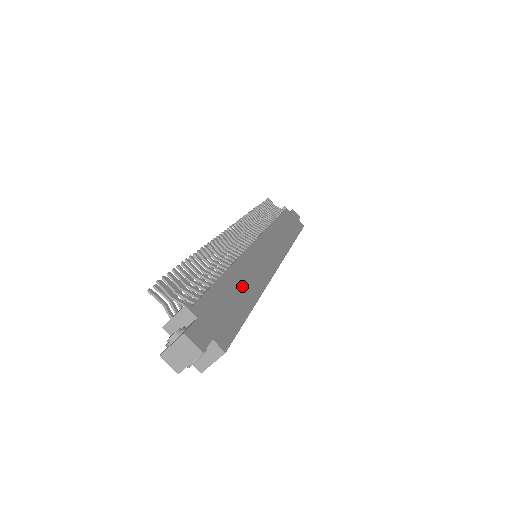
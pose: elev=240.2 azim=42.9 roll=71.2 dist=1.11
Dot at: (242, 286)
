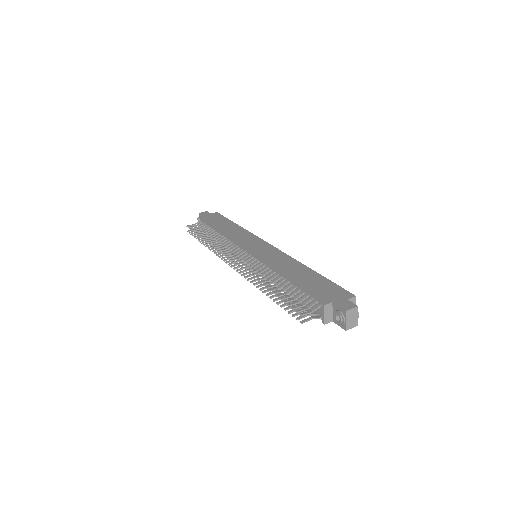
Dot at: (298, 272)
